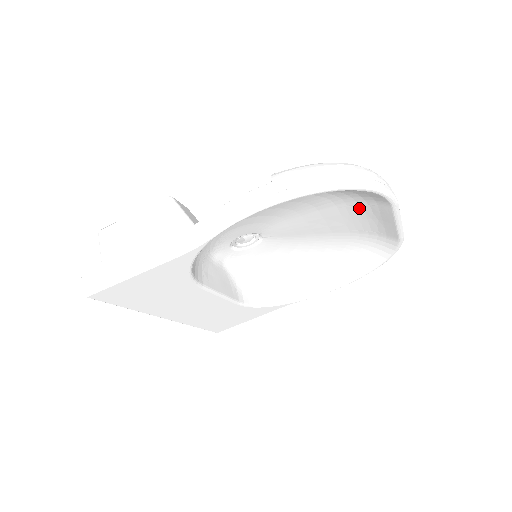
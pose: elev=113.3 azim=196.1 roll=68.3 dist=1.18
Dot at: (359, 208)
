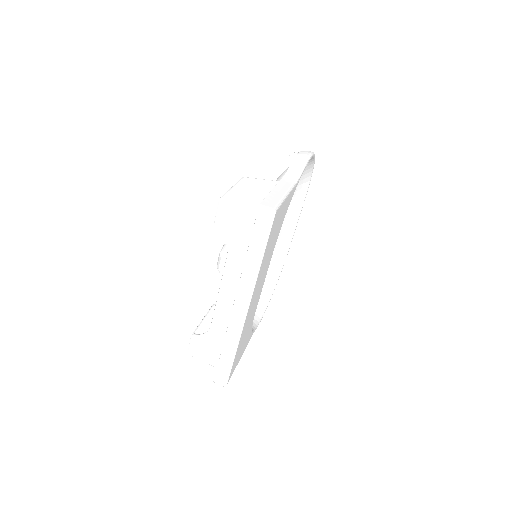
Dot at: (287, 210)
